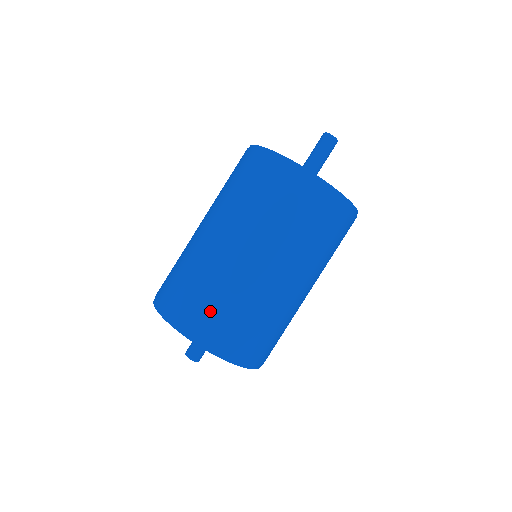
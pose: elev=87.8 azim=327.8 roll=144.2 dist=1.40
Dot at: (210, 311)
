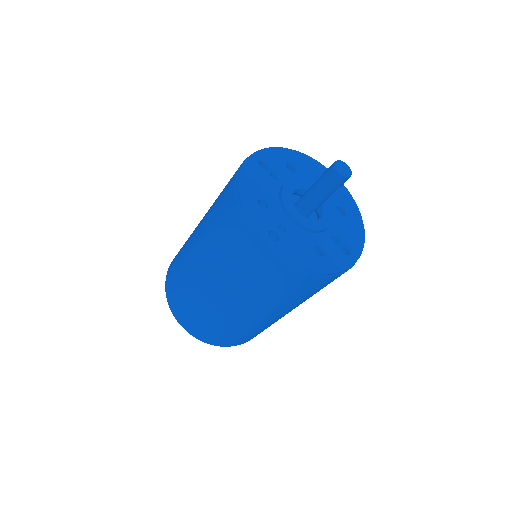
Dot at: occluded
